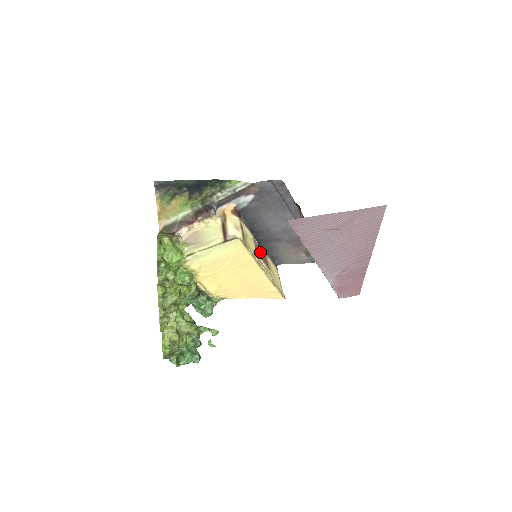
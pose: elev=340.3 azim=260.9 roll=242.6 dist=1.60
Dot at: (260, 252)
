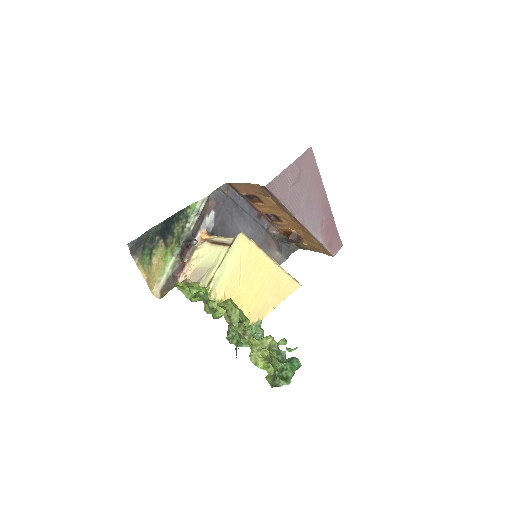
Dot at: occluded
